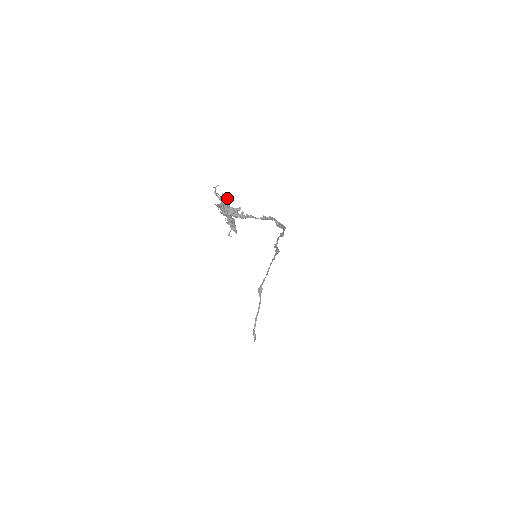
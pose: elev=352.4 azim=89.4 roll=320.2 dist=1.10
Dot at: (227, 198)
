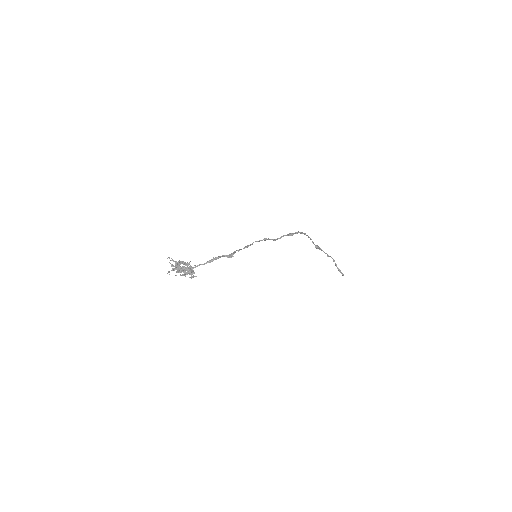
Dot at: (173, 266)
